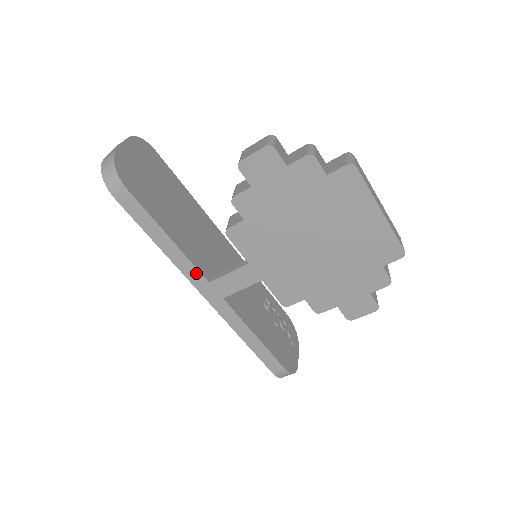
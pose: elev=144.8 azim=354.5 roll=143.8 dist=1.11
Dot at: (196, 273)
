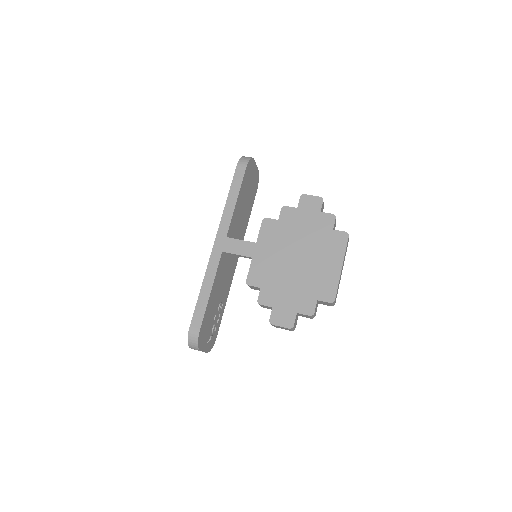
Dot at: (227, 227)
